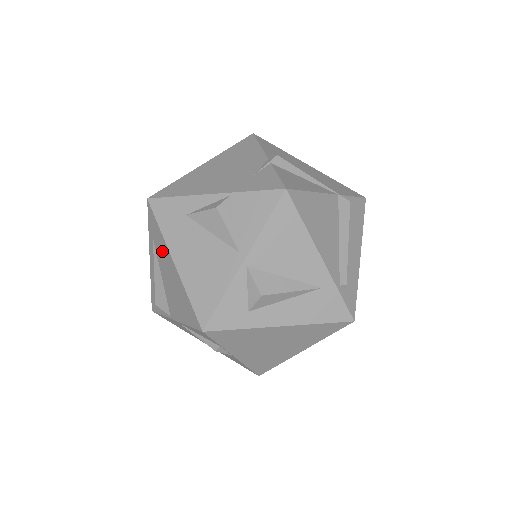
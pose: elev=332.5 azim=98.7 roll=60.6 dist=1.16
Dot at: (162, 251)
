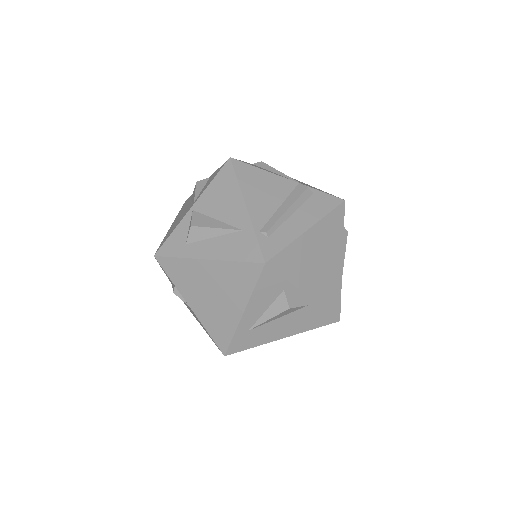
Dot at: occluded
